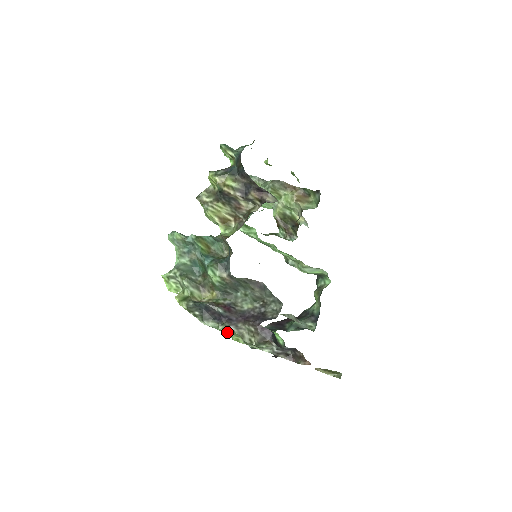
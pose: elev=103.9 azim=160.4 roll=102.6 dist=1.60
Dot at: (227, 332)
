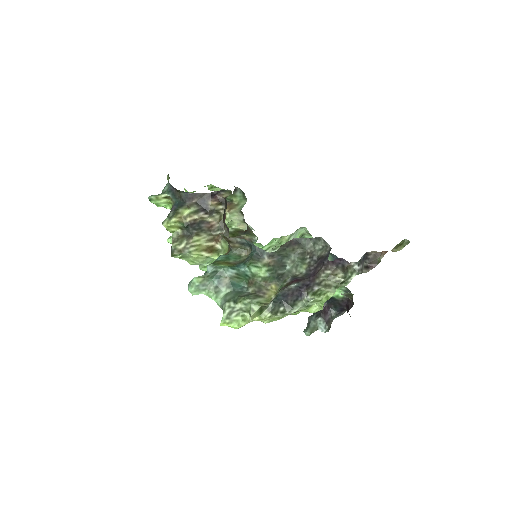
Dot at: (316, 297)
